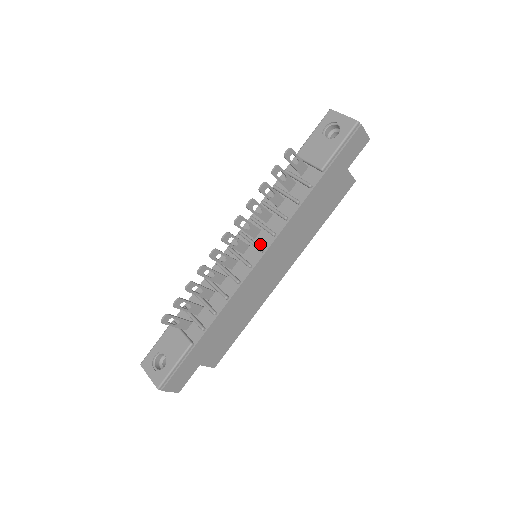
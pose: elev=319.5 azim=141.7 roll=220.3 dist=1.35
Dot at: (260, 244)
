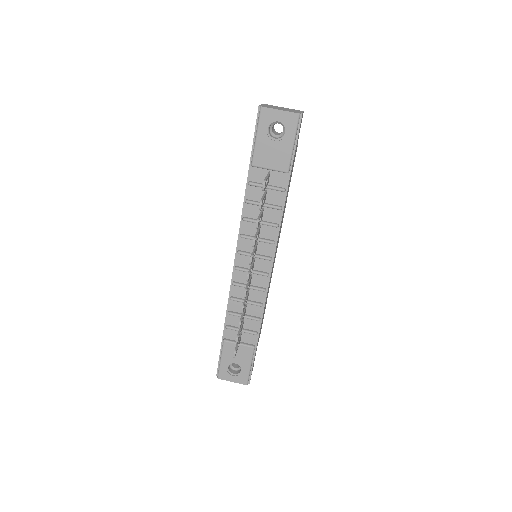
Dot at: (265, 254)
